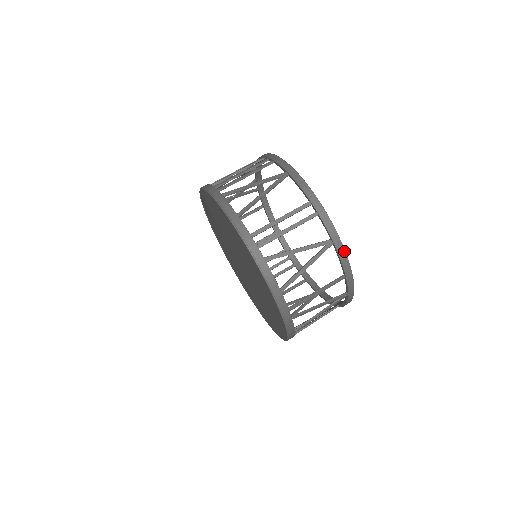
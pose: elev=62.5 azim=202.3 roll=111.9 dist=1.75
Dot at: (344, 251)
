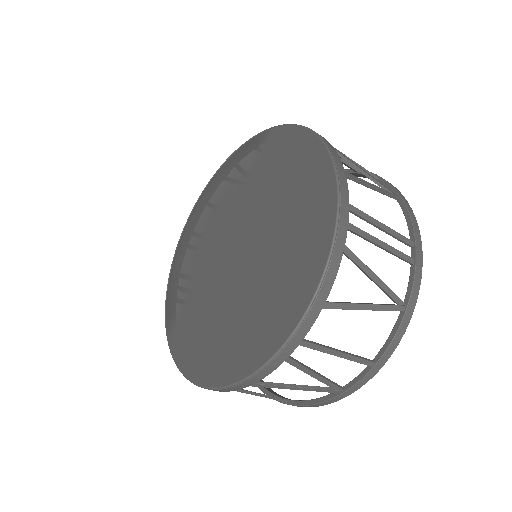
Dot at: (404, 331)
